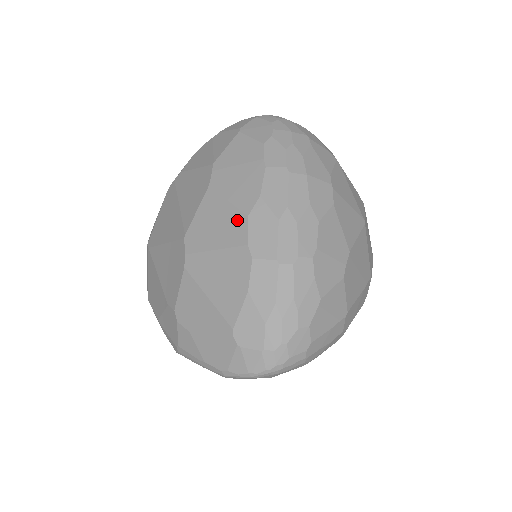
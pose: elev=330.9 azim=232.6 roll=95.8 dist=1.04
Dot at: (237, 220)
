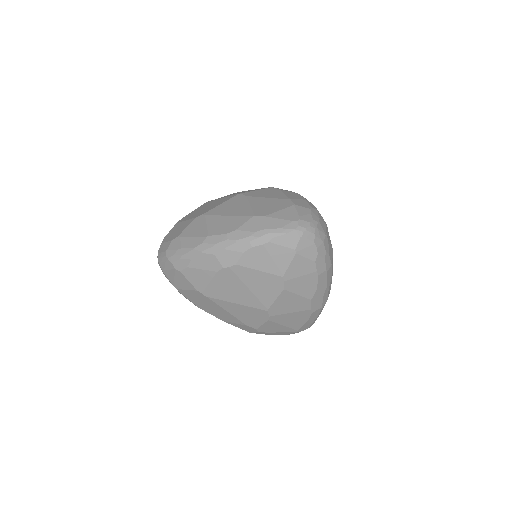
Dot at: (305, 302)
